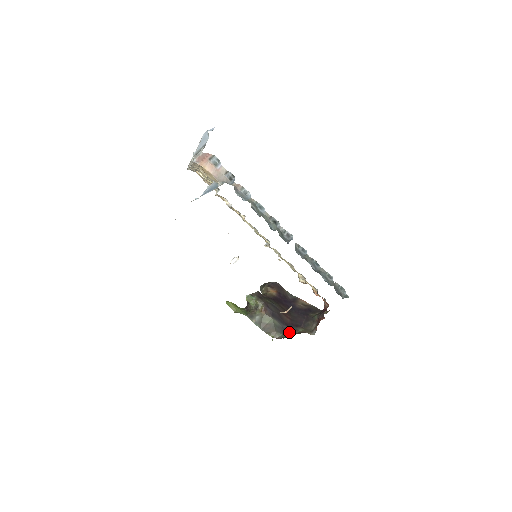
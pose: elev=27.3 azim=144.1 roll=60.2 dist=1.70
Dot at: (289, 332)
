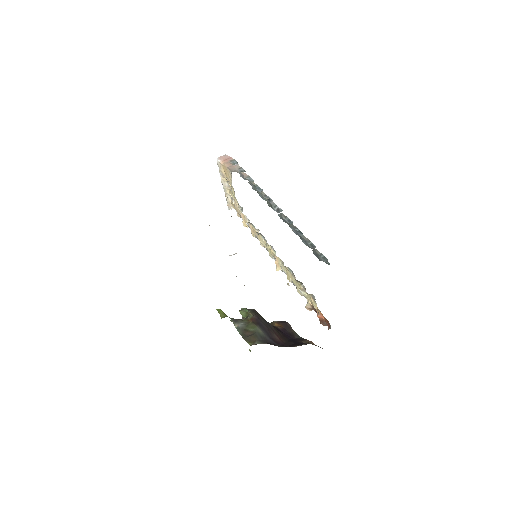
Dot at: (272, 344)
